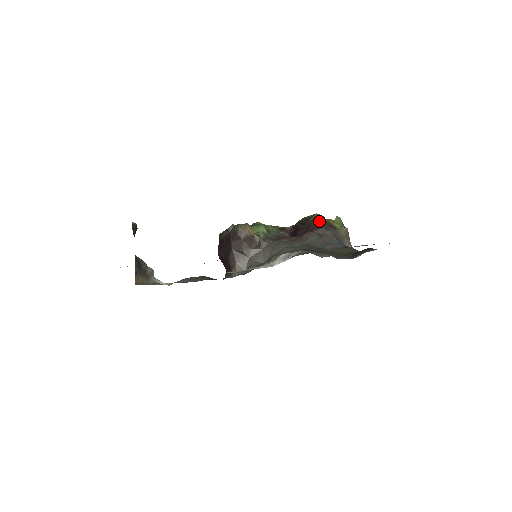
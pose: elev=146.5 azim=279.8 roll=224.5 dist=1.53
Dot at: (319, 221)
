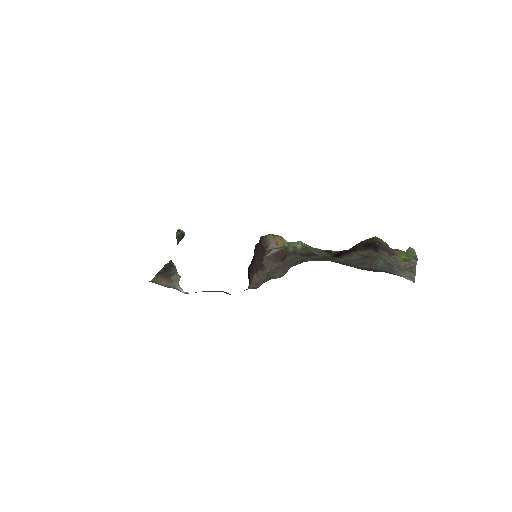
Dot at: (371, 242)
